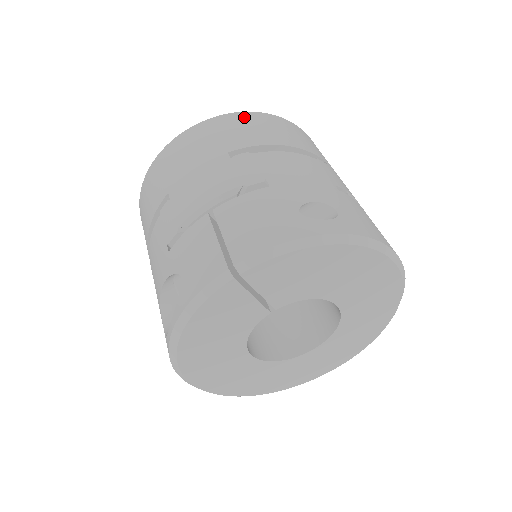
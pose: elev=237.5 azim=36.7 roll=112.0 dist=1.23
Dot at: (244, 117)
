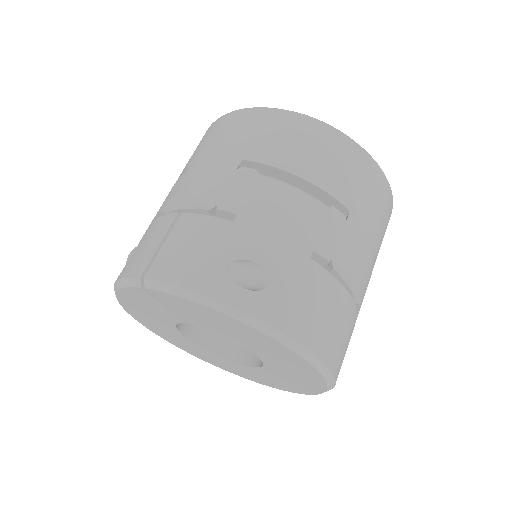
Dot at: (298, 123)
